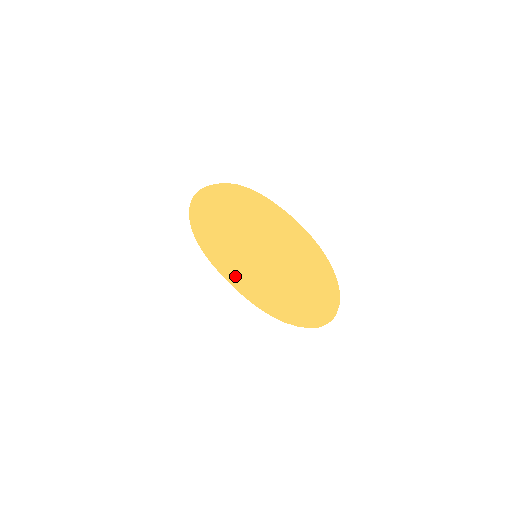
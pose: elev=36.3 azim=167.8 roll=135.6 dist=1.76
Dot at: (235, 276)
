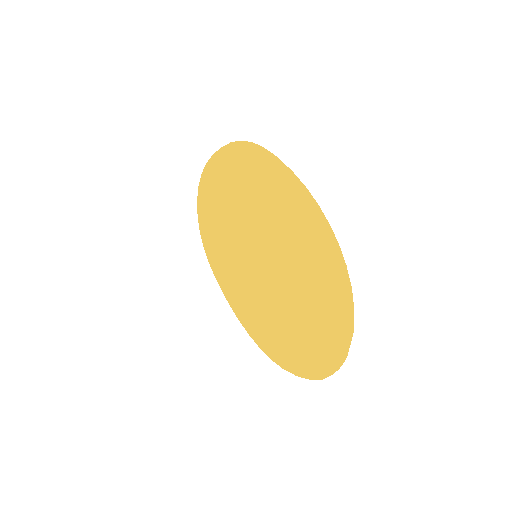
Dot at: (234, 292)
